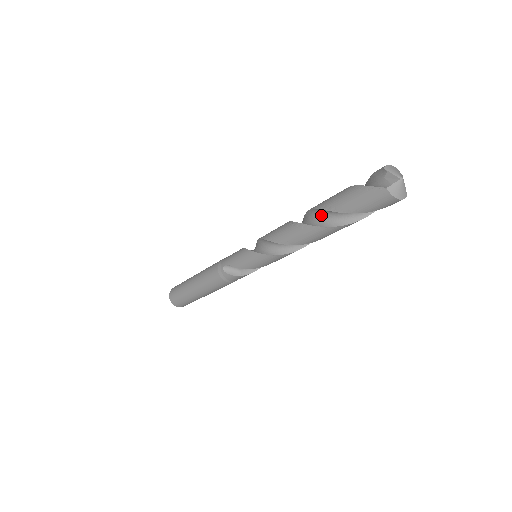
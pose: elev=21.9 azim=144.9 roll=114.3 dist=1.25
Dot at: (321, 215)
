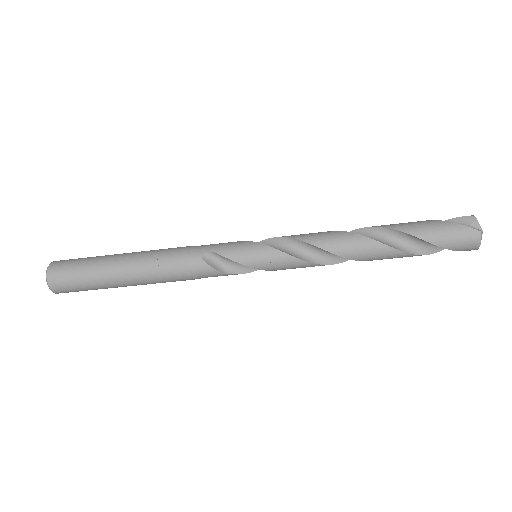
Dot at: (385, 236)
